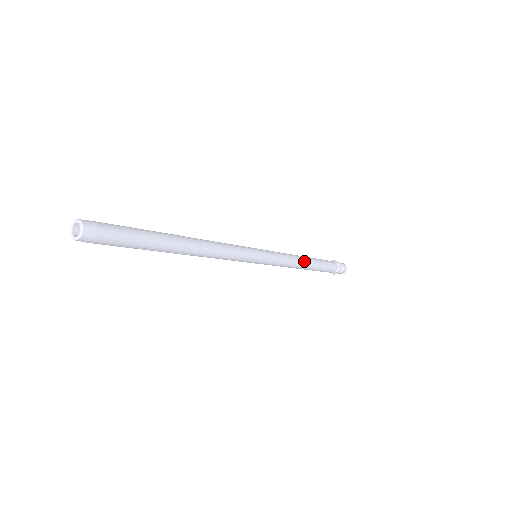
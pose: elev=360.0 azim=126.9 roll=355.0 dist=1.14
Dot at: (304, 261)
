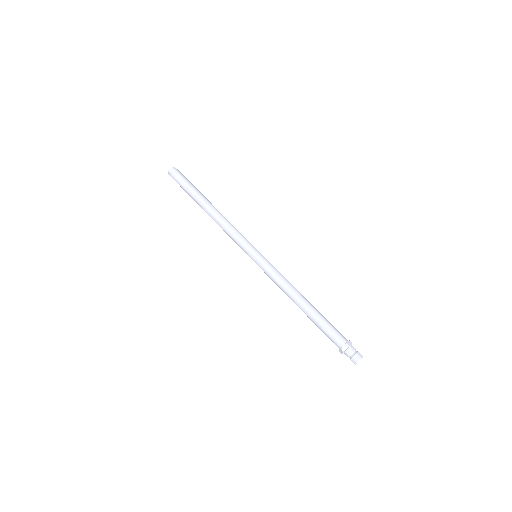
Dot at: (300, 294)
